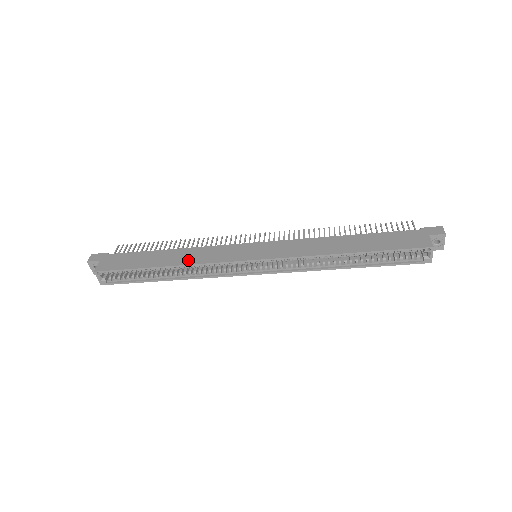
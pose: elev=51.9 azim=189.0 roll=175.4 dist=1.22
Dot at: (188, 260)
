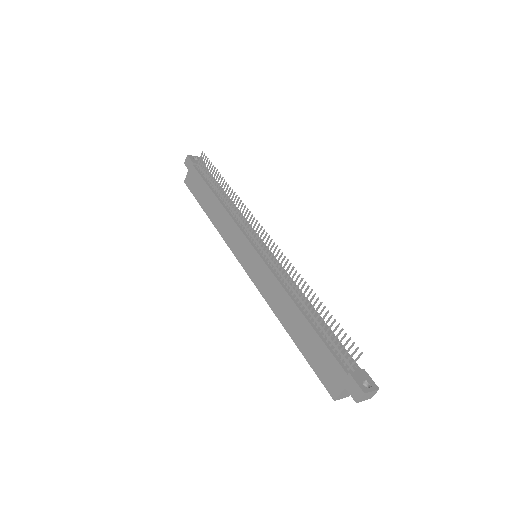
Dot at: (218, 224)
